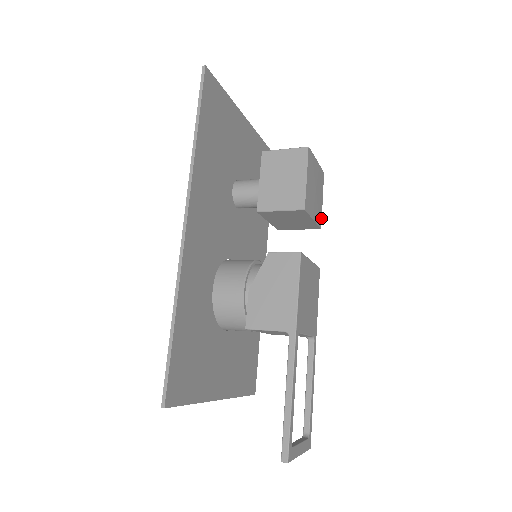
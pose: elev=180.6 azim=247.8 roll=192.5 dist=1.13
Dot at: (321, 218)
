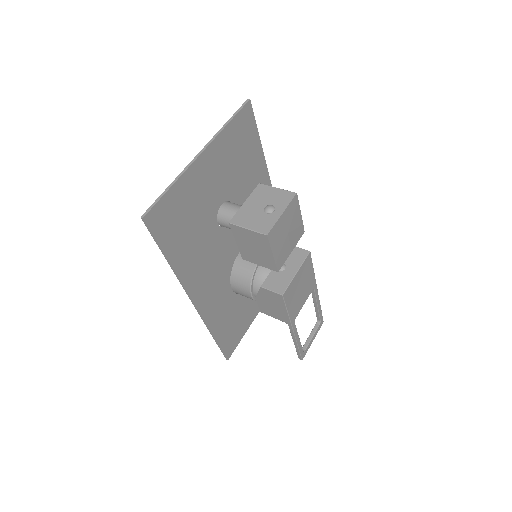
Dot at: (303, 226)
